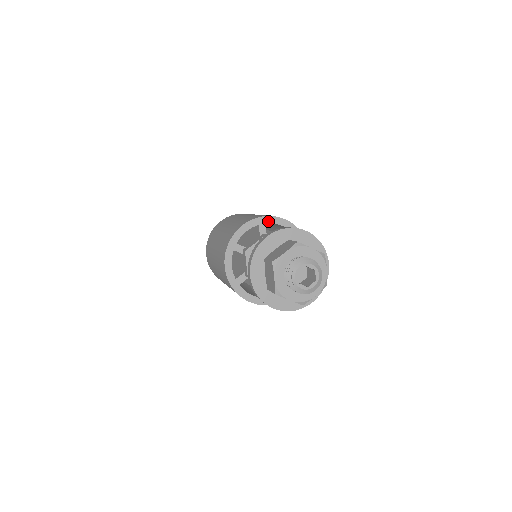
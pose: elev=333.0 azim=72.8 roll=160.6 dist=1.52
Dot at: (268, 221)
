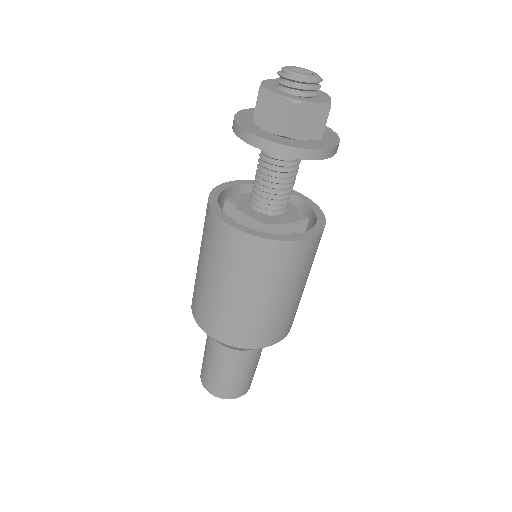
Dot at: (230, 185)
